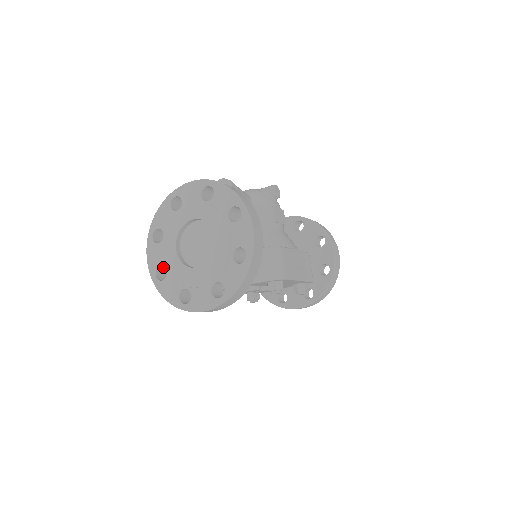
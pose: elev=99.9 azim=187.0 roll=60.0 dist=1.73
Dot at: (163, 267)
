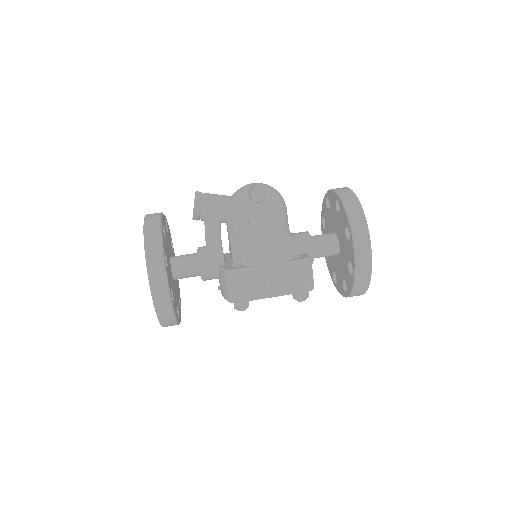
Dot at: occluded
